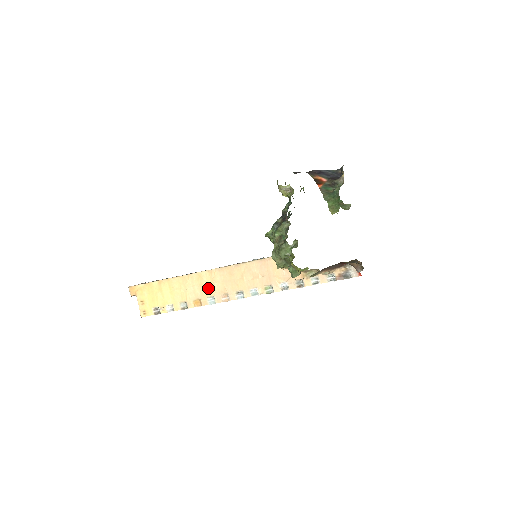
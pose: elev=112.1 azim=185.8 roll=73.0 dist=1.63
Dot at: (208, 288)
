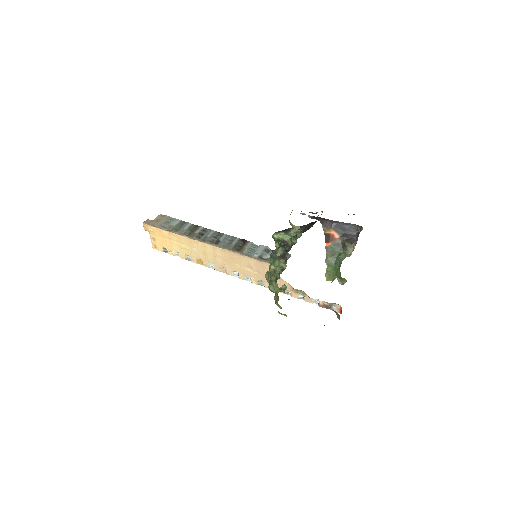
Dot at: (210, 257)
